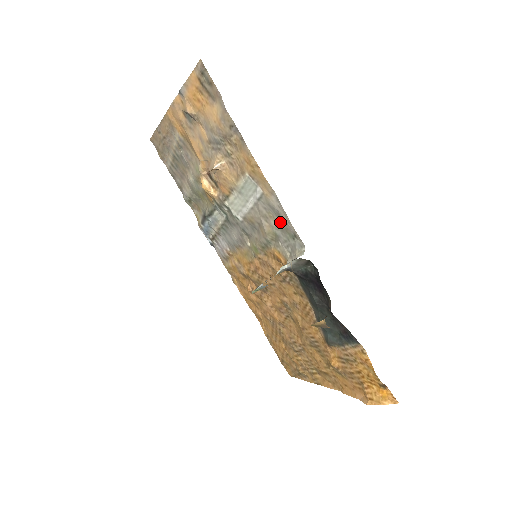
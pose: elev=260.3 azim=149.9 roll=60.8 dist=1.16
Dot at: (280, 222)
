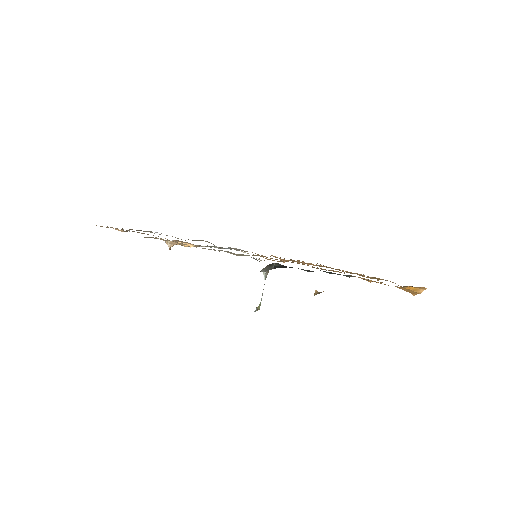
Dot at: occluded
